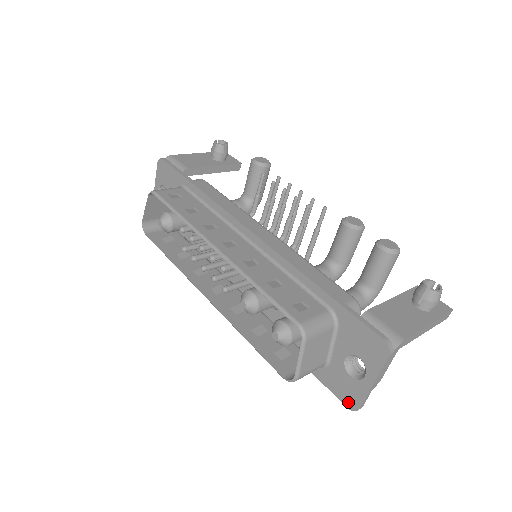
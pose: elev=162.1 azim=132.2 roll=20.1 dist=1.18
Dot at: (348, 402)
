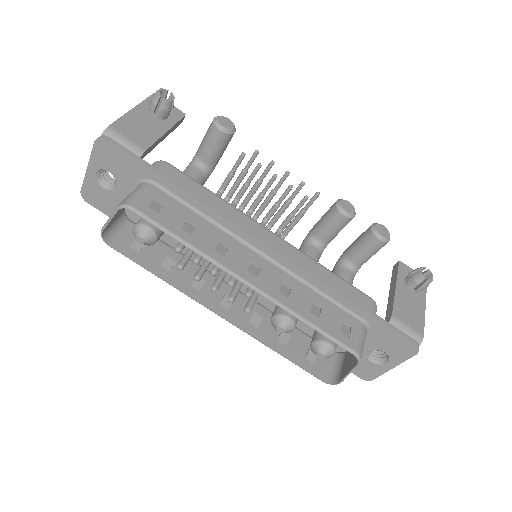
Dot at: (363, 376)
